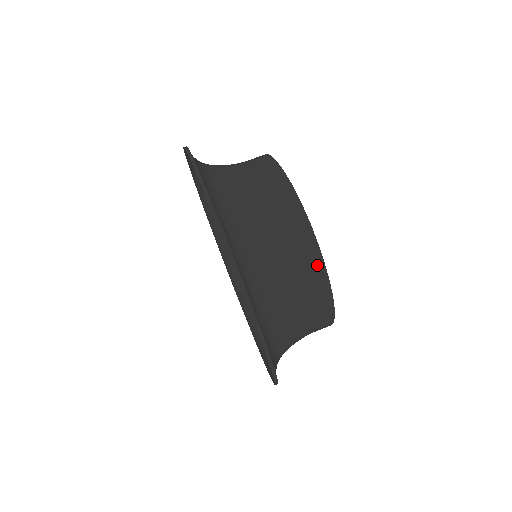
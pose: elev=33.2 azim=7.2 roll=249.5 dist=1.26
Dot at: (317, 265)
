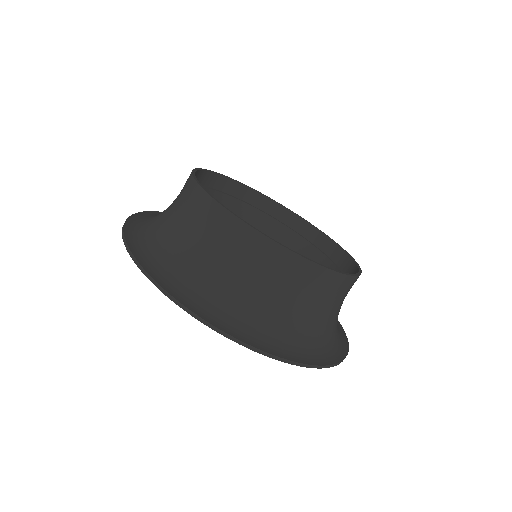
Dot at: (320, 274)
